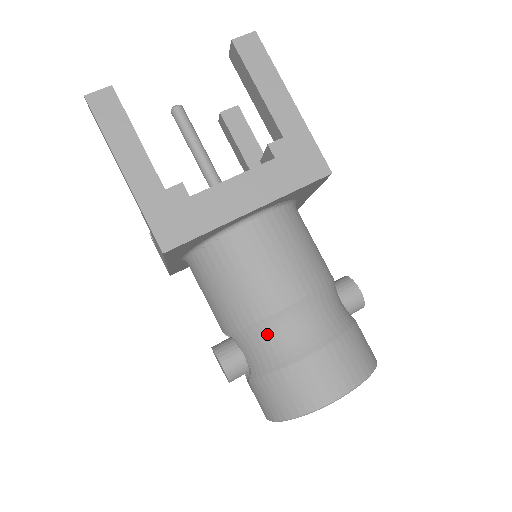
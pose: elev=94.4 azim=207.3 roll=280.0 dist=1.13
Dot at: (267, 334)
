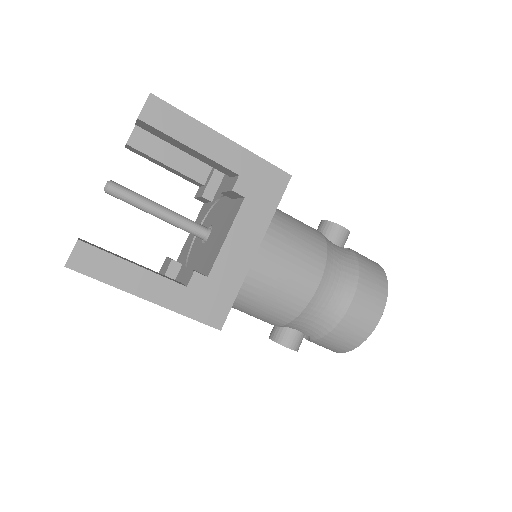
Dot at: (312, 314)
